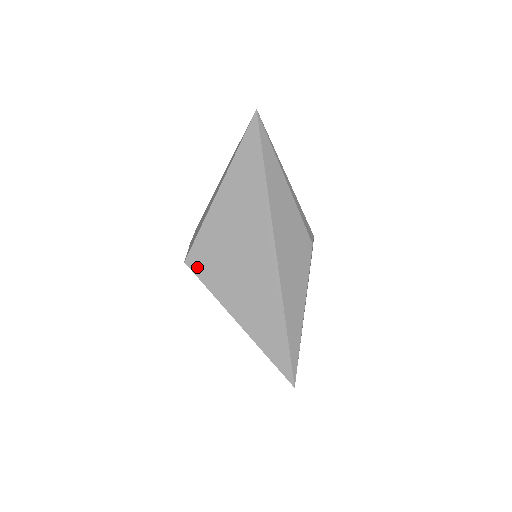
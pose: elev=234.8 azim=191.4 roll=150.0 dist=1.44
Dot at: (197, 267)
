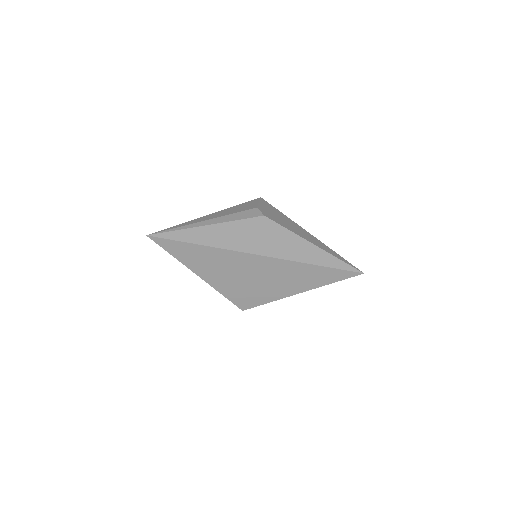
Dot at: (250, 305)
